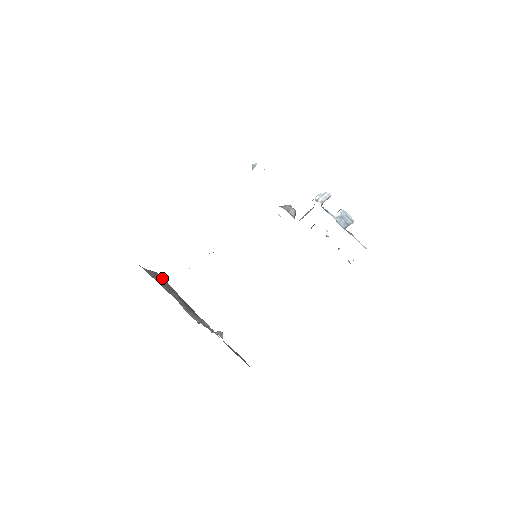
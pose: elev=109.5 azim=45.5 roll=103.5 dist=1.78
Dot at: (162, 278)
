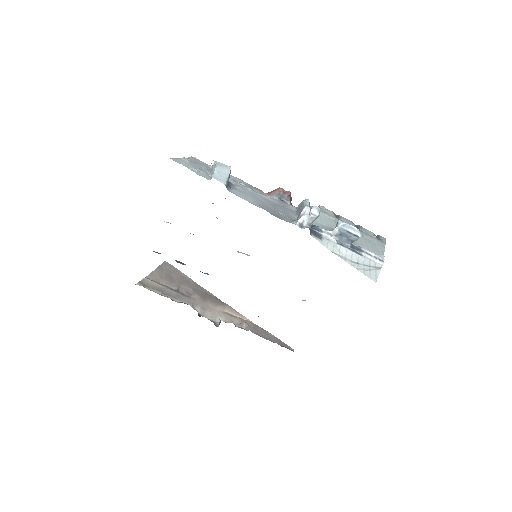
Dot at: (171, 268)
